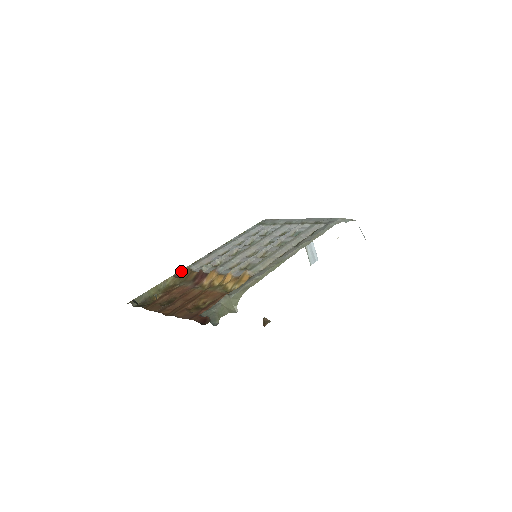
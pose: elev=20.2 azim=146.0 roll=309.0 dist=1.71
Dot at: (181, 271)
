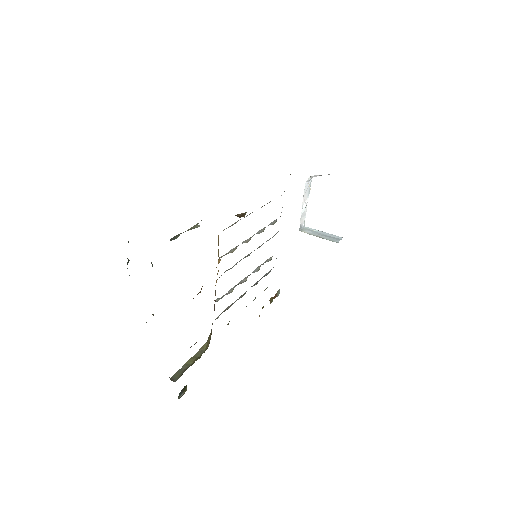
Dot at: occluded
